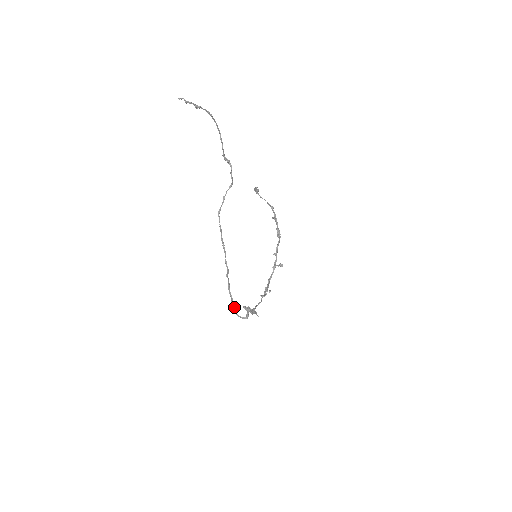
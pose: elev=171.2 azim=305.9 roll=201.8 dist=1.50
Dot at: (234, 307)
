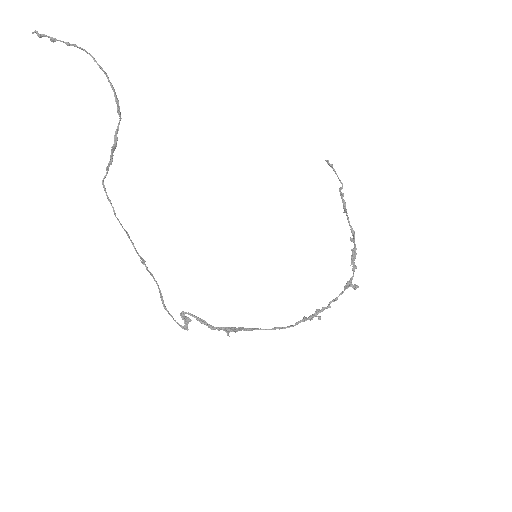
Dot at: occluded
